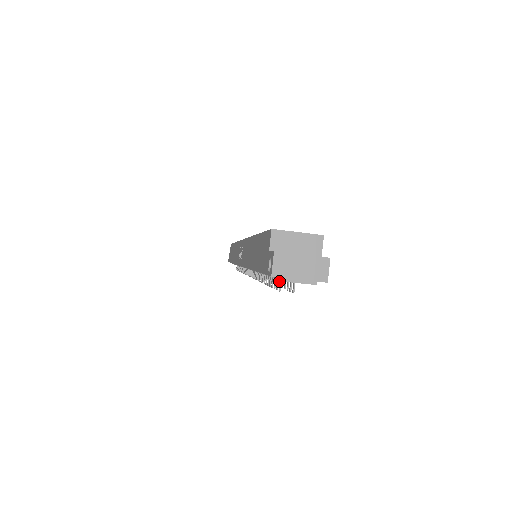
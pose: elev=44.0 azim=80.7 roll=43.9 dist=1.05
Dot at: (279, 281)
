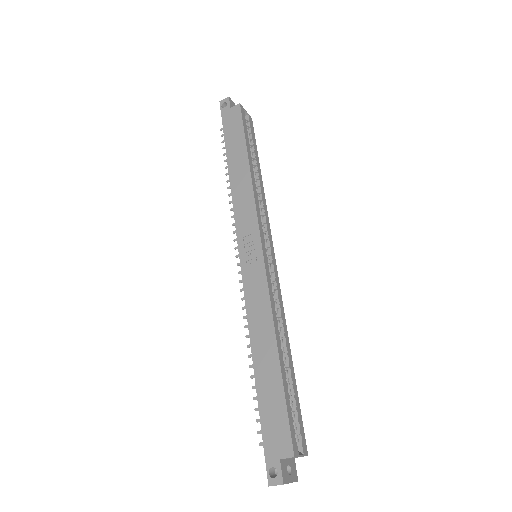
Dot at: occluded
